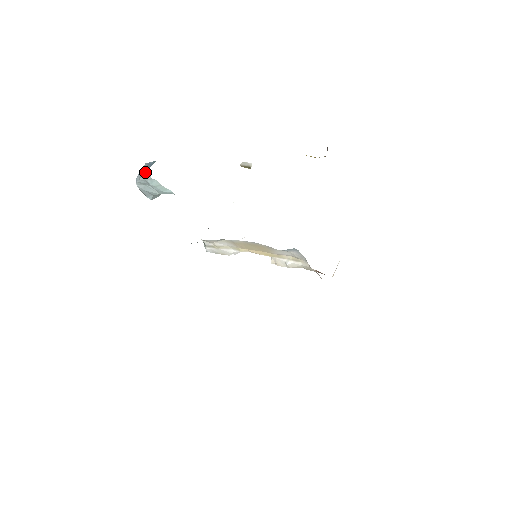
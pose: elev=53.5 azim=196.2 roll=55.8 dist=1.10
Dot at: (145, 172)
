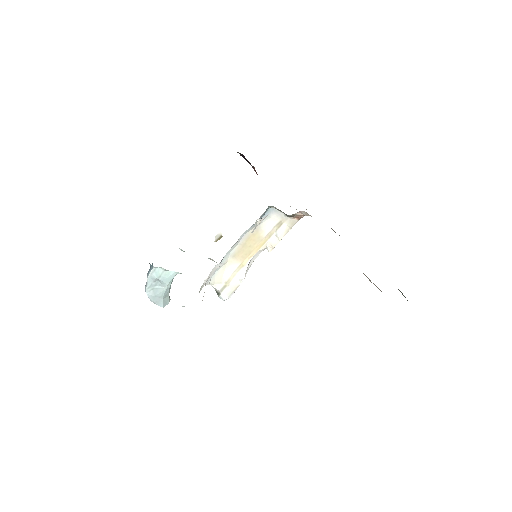
Dot at: occluded
